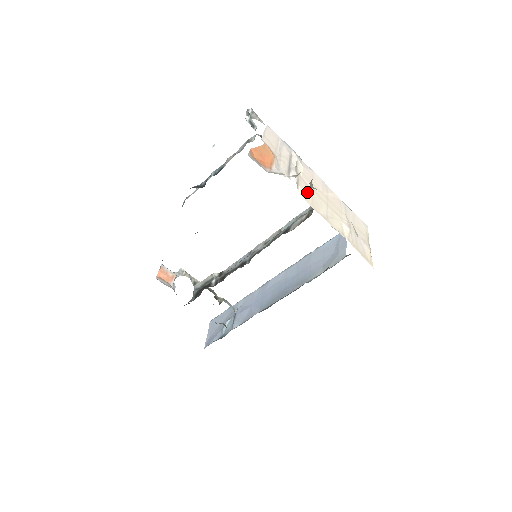
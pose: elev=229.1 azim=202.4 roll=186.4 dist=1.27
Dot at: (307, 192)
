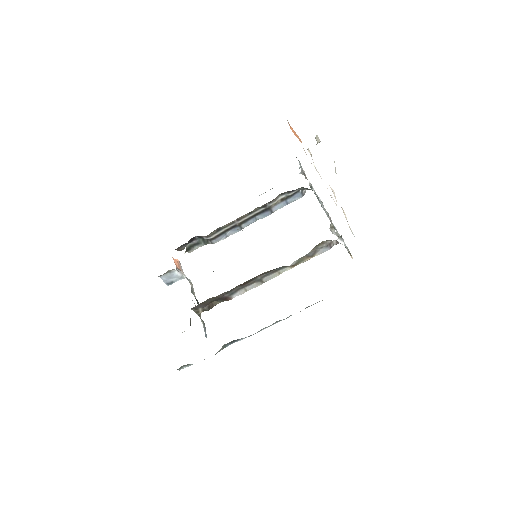
Dot at: occluded
